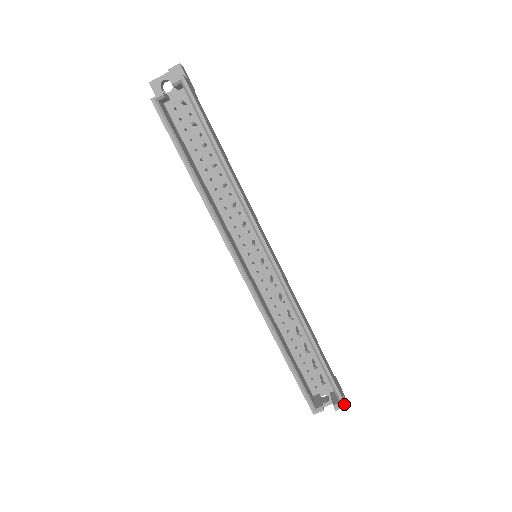
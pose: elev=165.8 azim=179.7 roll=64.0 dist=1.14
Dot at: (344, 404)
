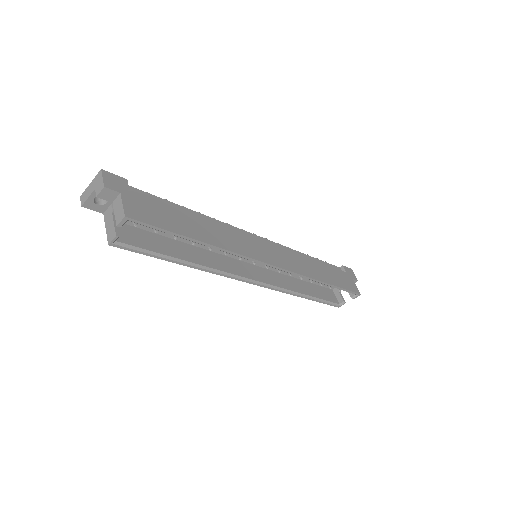
Dot at: (359, 295)
